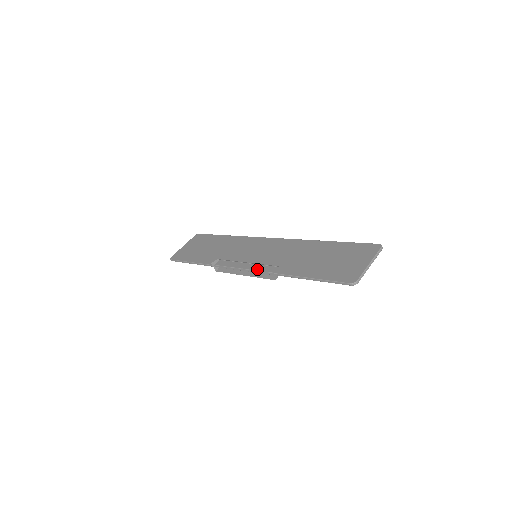
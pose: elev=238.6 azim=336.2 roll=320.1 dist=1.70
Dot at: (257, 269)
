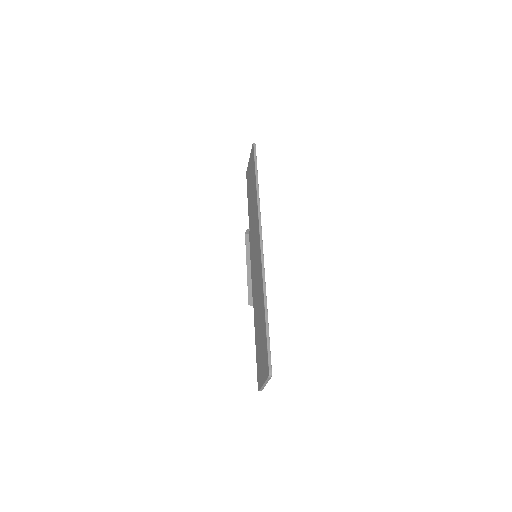
Dot at: (251, 283)
